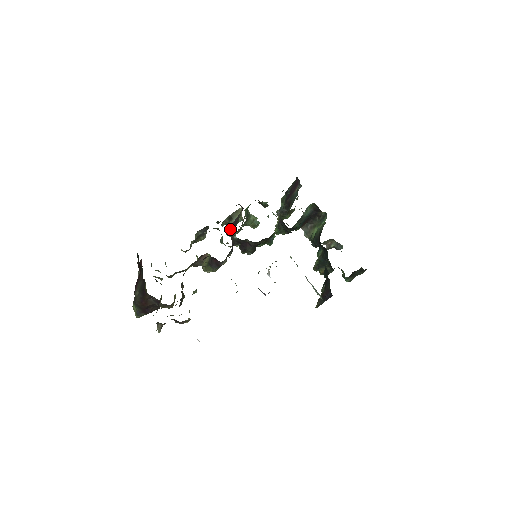
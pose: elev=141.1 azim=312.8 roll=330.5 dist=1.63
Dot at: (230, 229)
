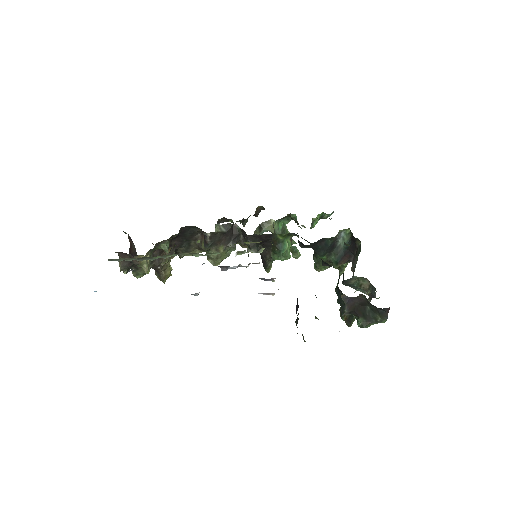
Dot at: occluded
